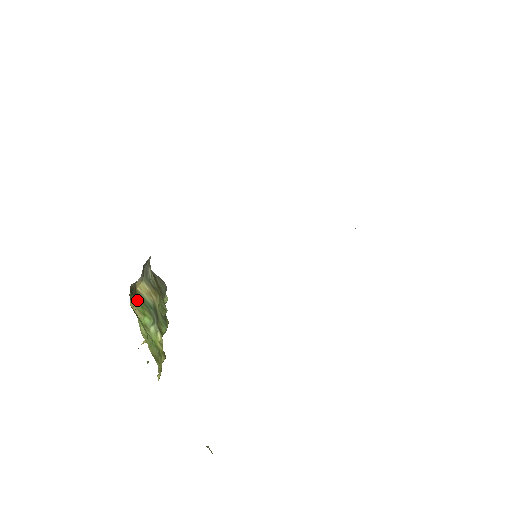
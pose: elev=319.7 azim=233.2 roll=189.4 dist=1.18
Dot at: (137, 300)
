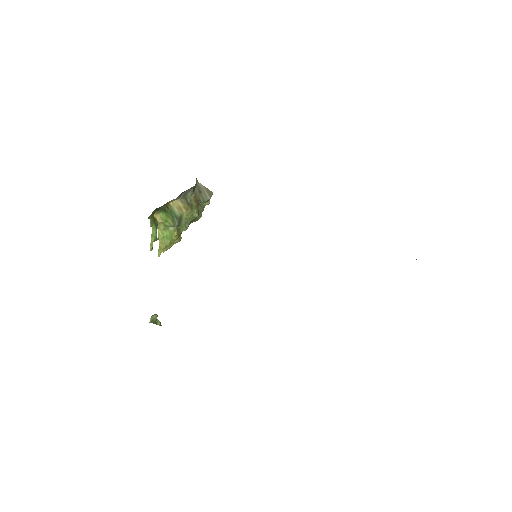
Dot at: (165, 211)
